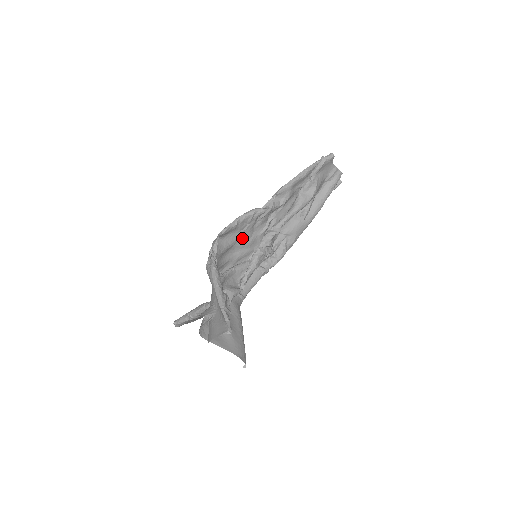
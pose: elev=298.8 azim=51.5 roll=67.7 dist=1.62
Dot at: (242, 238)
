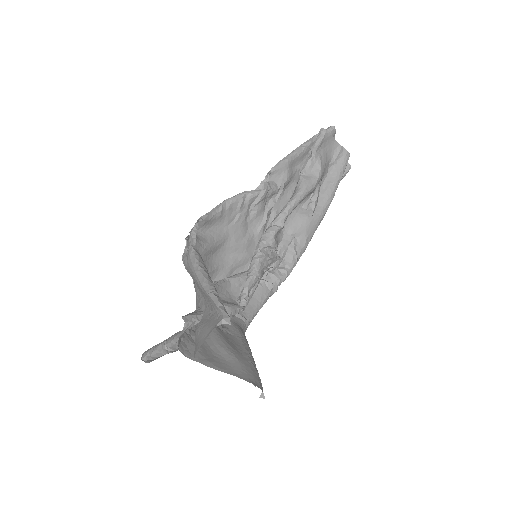
Dot at: (233, 235)
